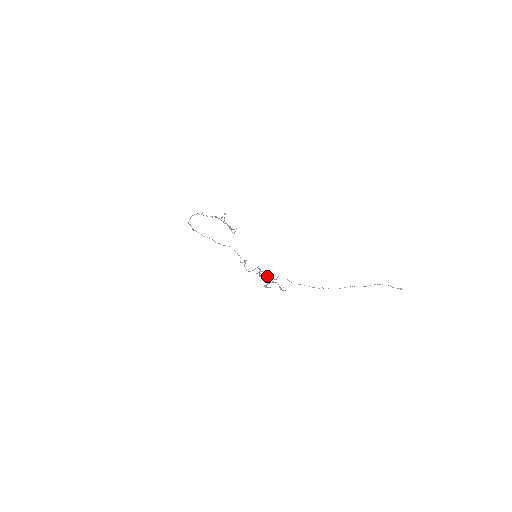
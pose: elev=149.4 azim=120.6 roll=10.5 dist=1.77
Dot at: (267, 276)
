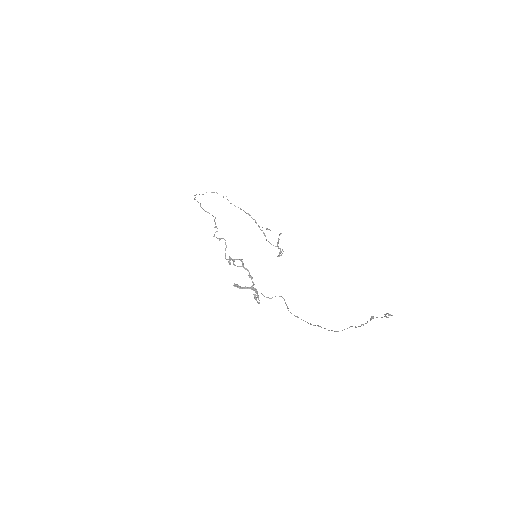
Dot at: (253, 282)
